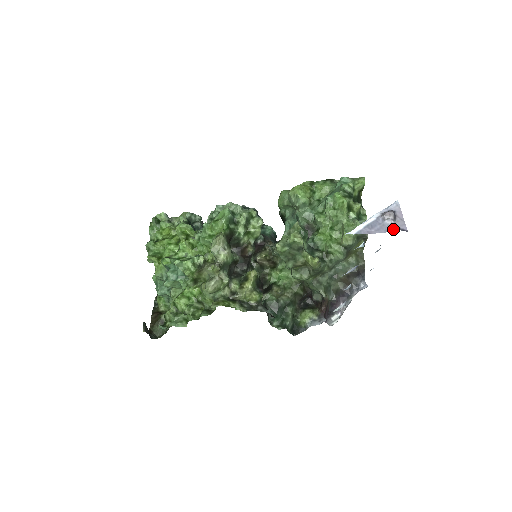
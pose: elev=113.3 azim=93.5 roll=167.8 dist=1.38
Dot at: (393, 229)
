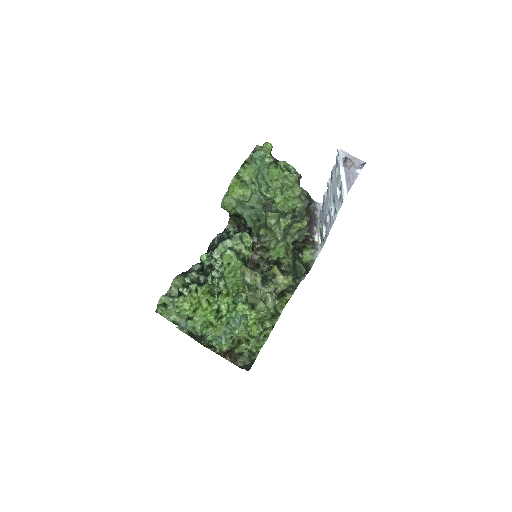
Dot at: (359, 169)
